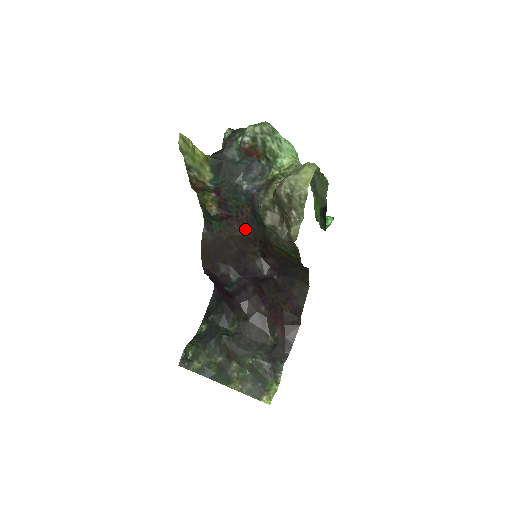
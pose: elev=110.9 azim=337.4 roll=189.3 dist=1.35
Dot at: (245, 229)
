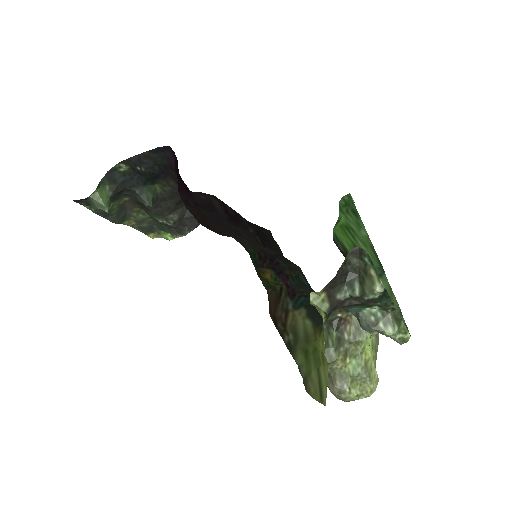
Dot at: (273, 251)
